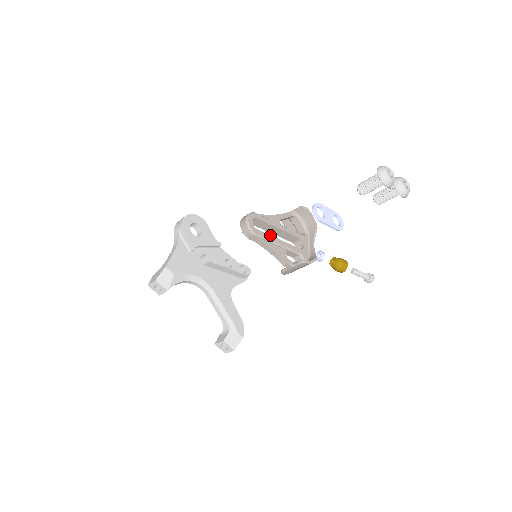
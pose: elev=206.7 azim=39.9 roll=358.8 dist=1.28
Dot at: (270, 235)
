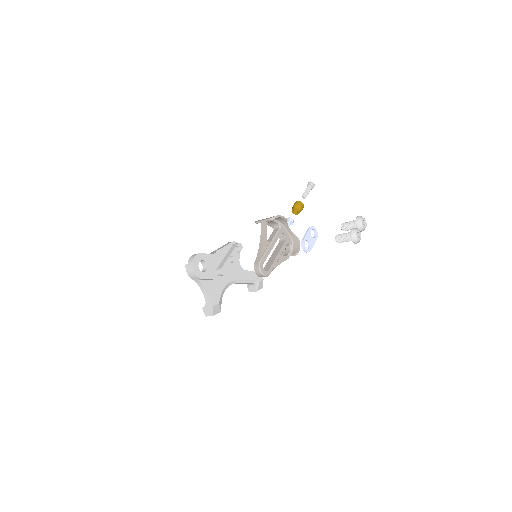
Dot at: (274, 261)
